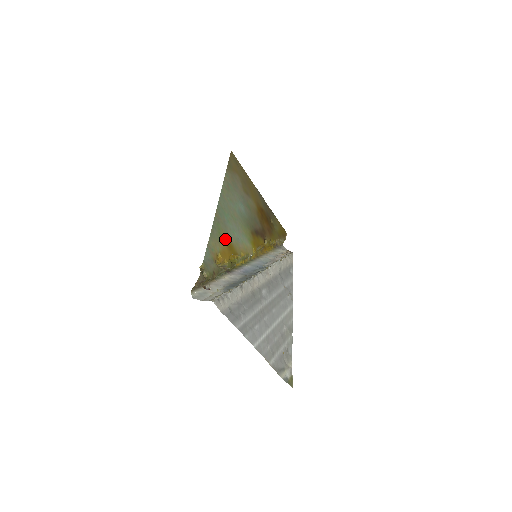
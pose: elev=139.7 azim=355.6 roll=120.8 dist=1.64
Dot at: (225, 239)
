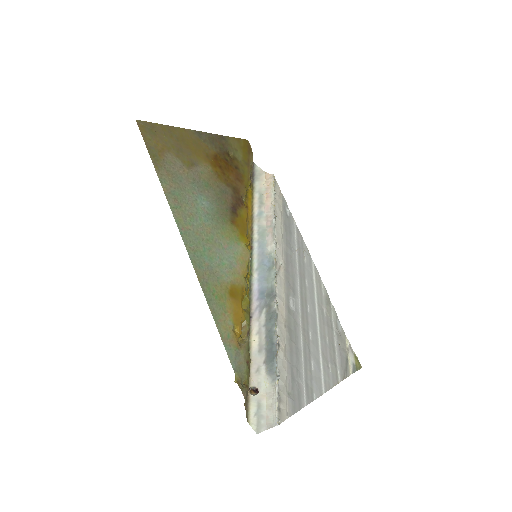
Dot at: (225, 293)
